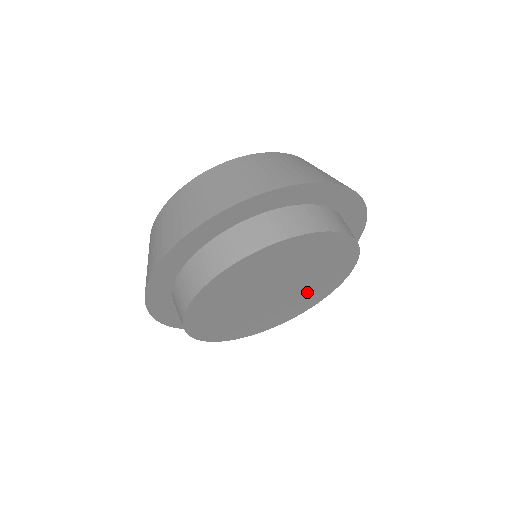
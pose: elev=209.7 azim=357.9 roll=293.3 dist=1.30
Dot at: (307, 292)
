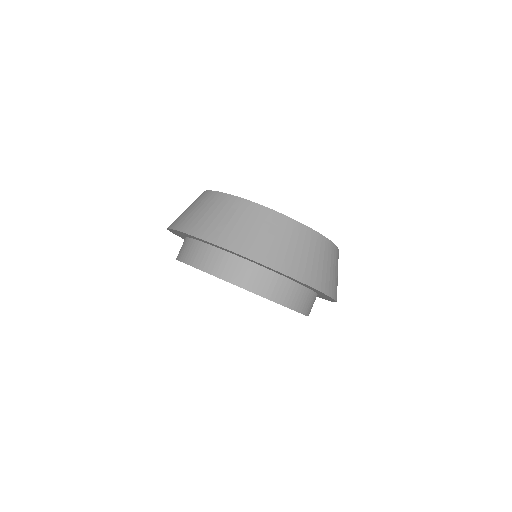
Dot at: occluded
